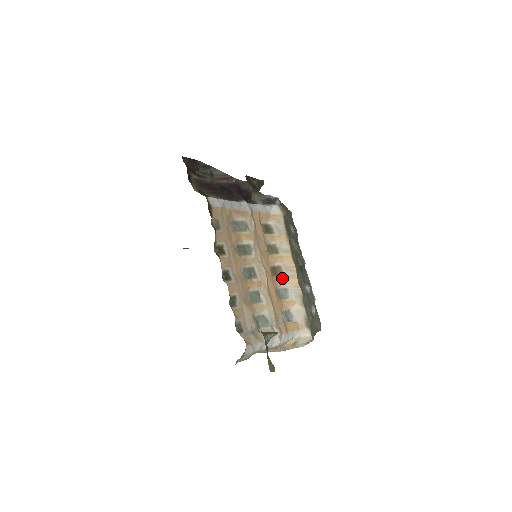
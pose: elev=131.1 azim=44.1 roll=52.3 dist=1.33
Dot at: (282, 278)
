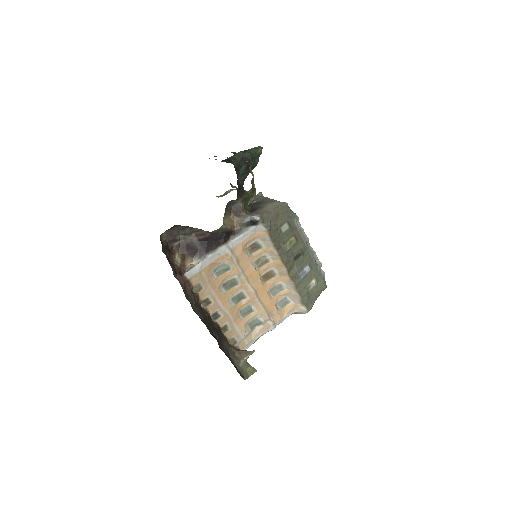
Dot at: (276, 278)
